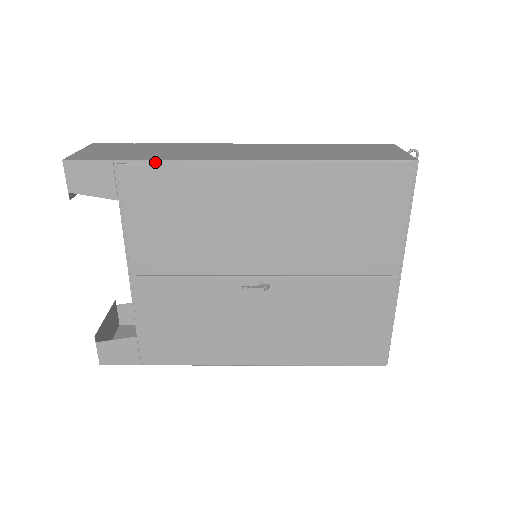
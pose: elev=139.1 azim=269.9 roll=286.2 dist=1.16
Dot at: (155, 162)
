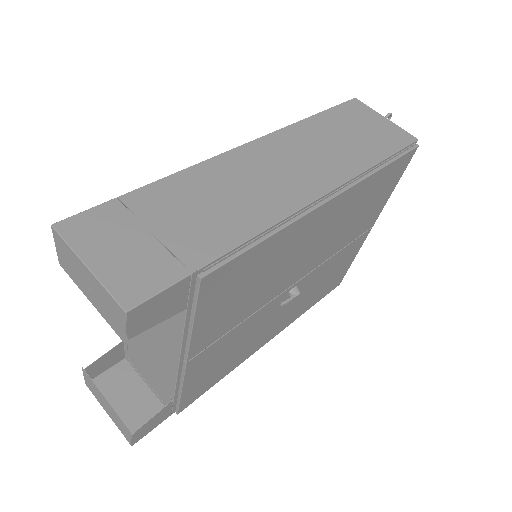
Dot at: (239, 250)
